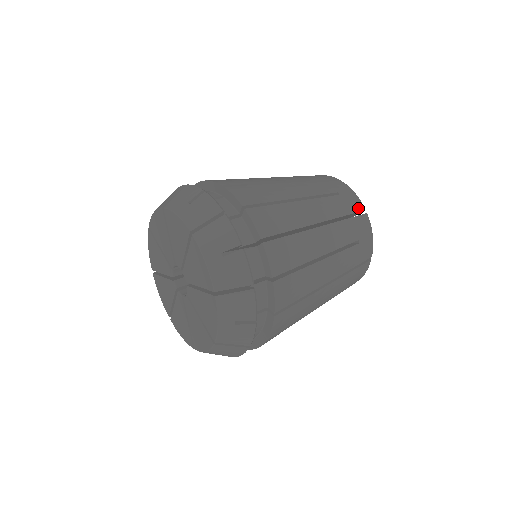
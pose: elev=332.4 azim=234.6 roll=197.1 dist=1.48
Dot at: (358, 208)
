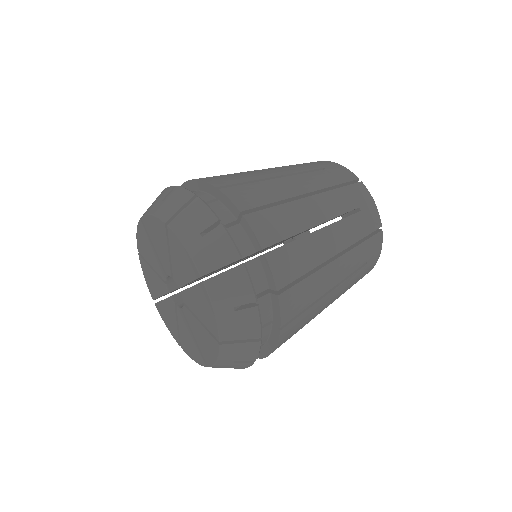
Dot at: (375, 226)
